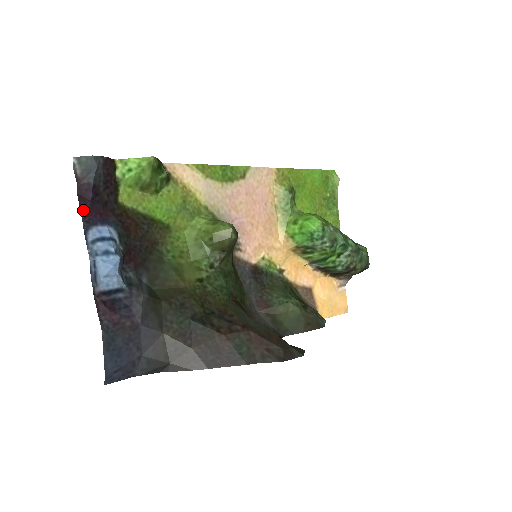
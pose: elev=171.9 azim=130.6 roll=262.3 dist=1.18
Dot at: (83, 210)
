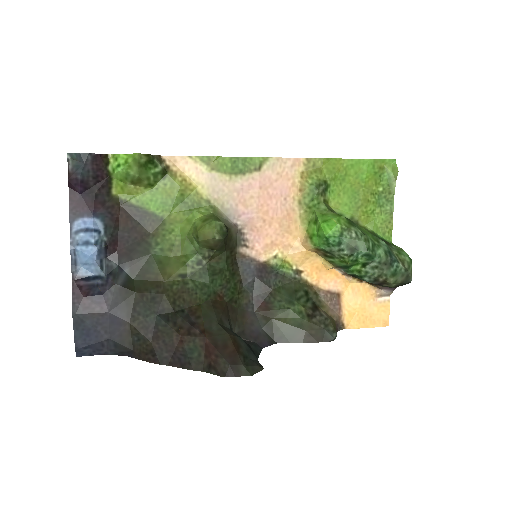
Dot at: (72, 203)
